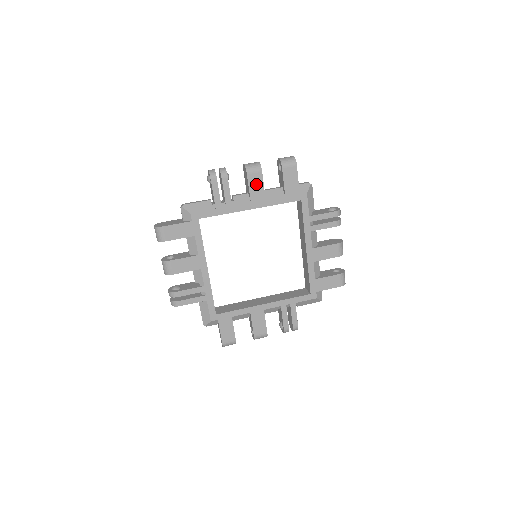
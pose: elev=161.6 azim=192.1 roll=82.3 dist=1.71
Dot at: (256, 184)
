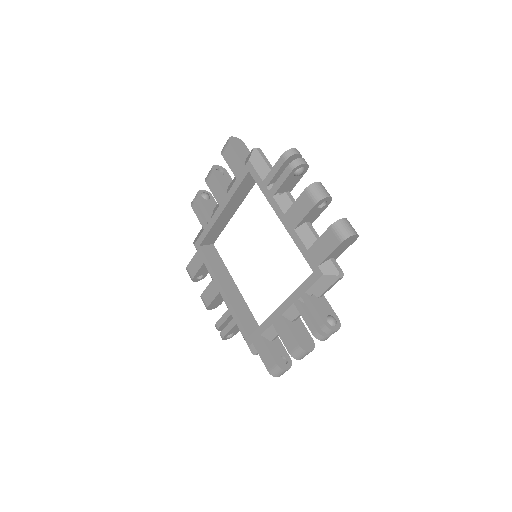
Dot at: (302, 207)
